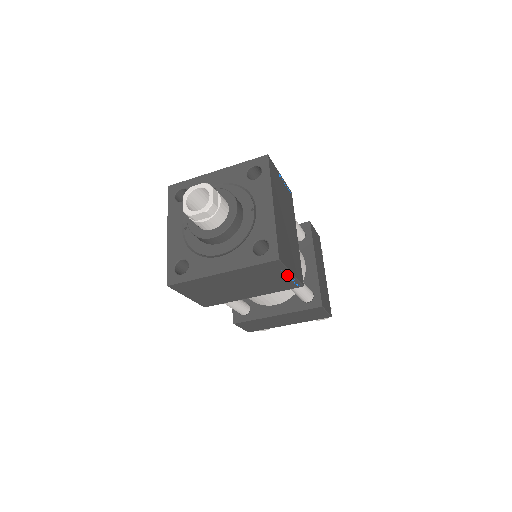
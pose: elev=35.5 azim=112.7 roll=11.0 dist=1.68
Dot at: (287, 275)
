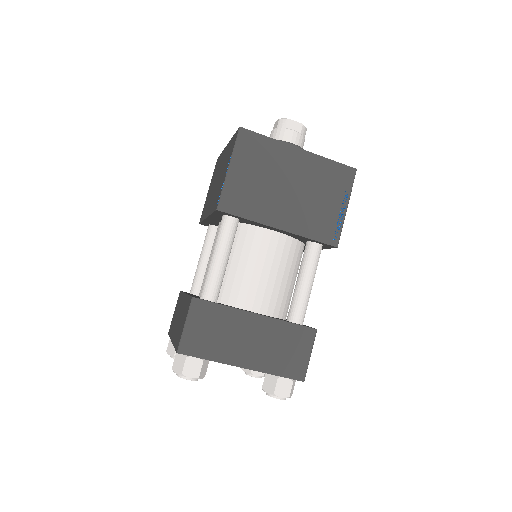
Dot at: (342, 207)
